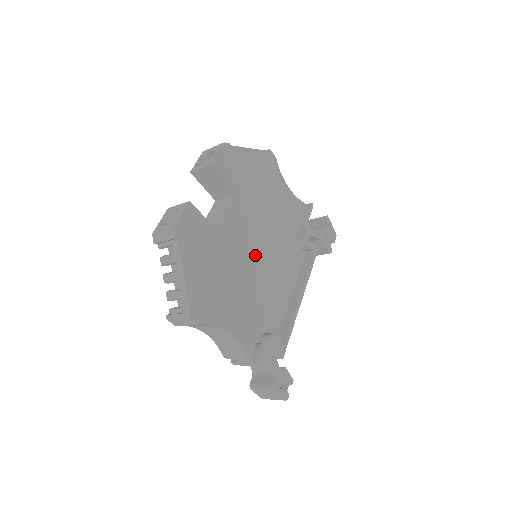
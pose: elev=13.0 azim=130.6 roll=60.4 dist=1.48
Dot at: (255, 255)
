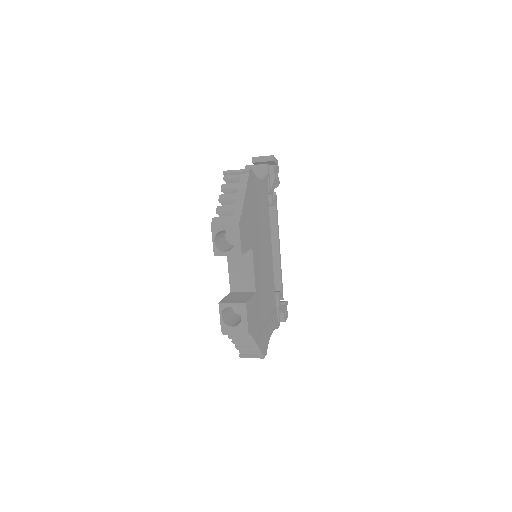
Dot at: (265, 268)
